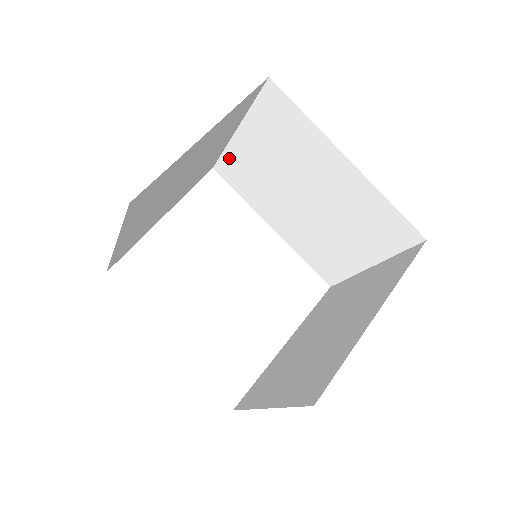
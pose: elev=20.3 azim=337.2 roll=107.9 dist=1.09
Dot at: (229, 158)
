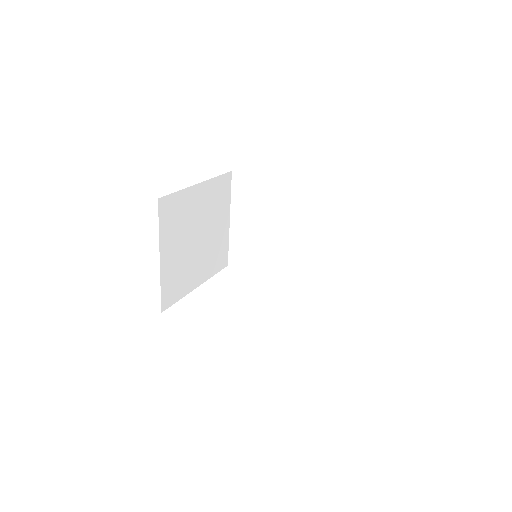
Dot at: (234, 247)
